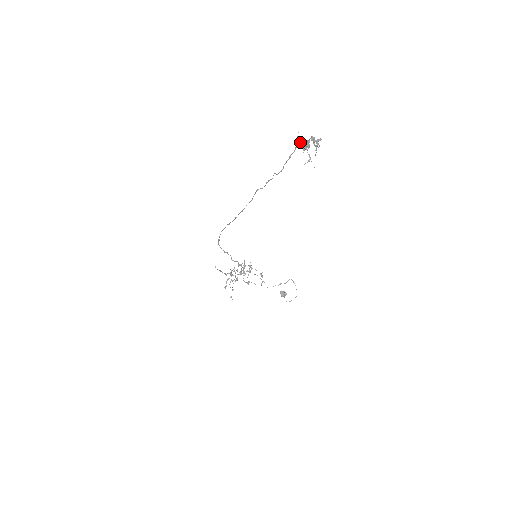
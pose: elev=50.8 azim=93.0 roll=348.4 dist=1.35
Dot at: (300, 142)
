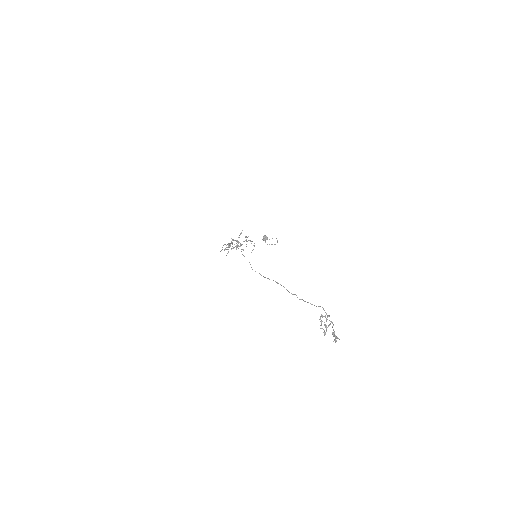
Dot at: (323, 309)
